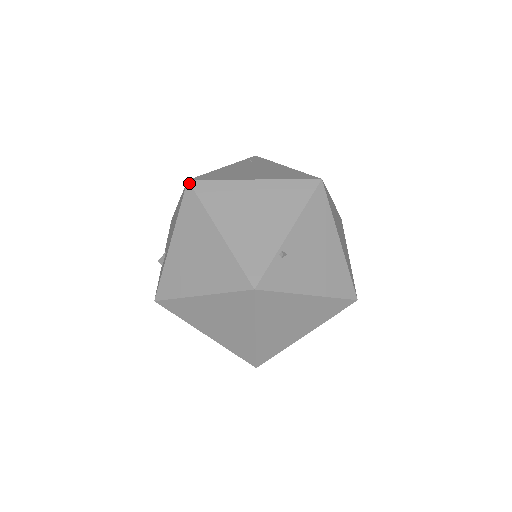
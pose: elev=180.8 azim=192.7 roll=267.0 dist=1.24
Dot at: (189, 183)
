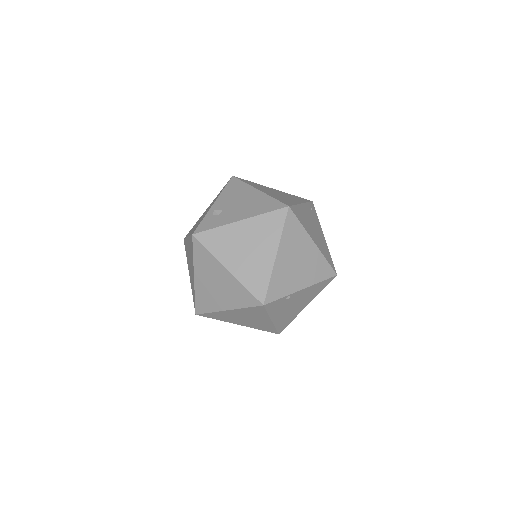
Dot at: (288, 209)
